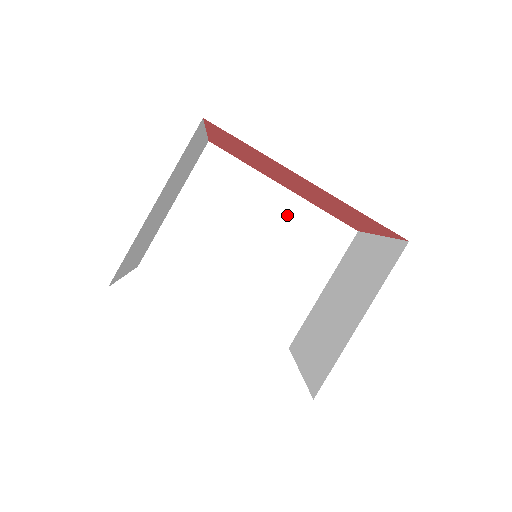
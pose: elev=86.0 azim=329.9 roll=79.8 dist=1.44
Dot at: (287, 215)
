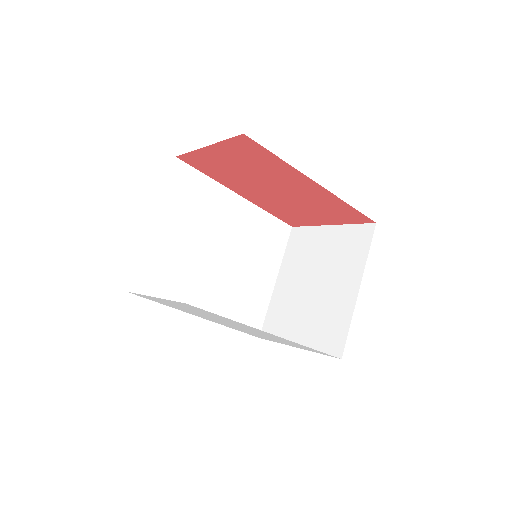
Dot at: (244, 220)
